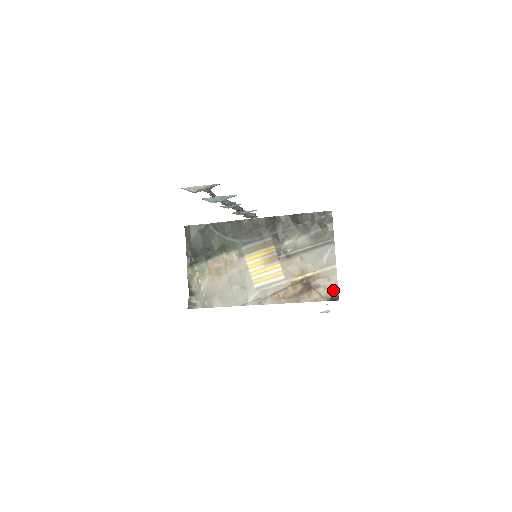
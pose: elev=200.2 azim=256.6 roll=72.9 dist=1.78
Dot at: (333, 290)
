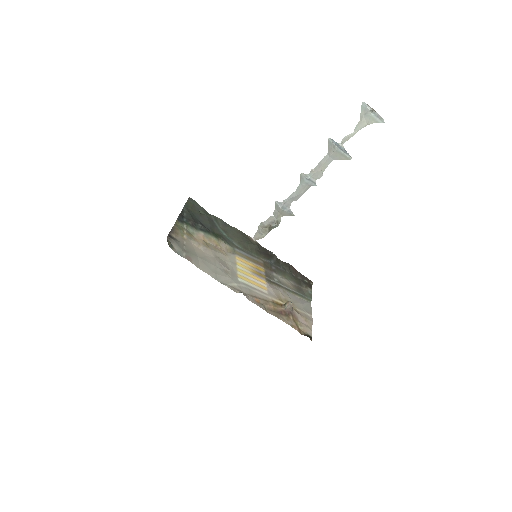
Dot at: (308, 330)
